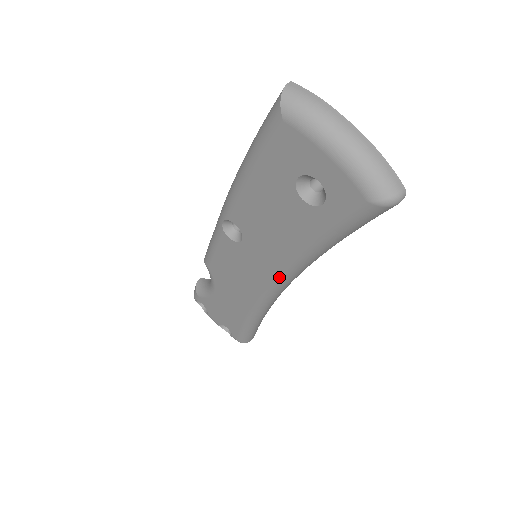
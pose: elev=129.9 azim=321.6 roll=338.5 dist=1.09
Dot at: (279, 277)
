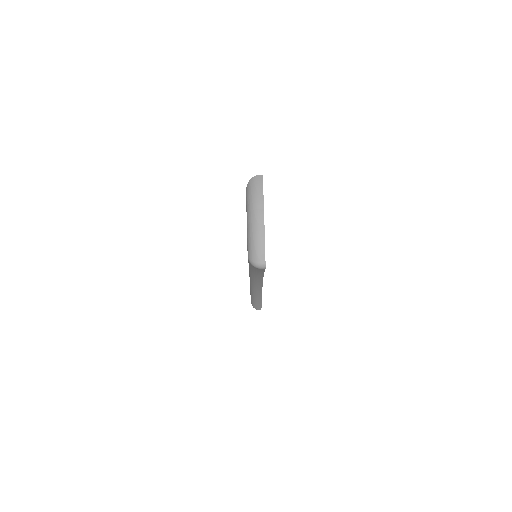
Dot at: occluded
